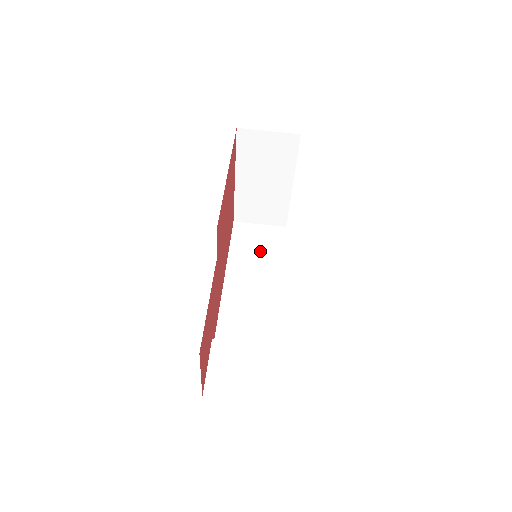
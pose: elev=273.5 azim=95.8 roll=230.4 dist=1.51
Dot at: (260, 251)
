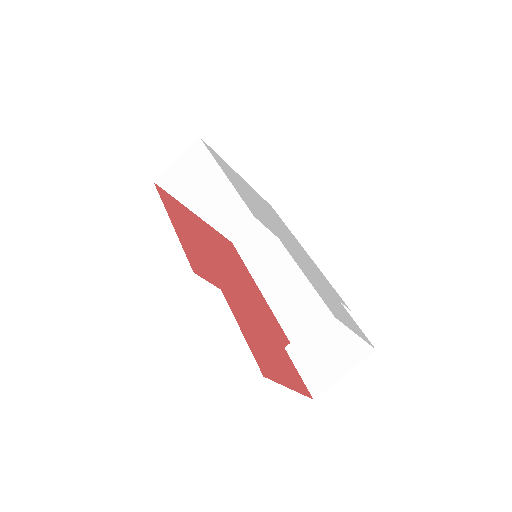
Dot at: (268, 244)
